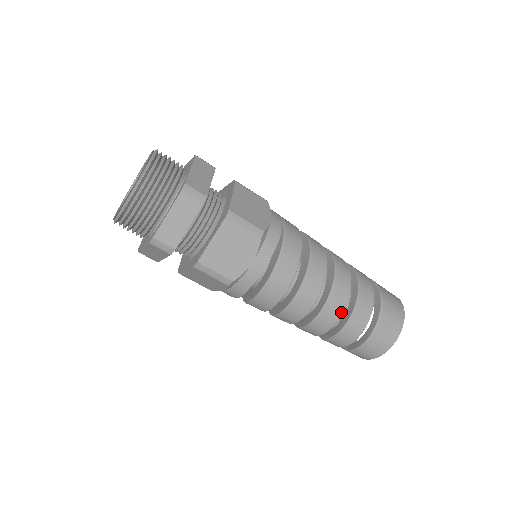
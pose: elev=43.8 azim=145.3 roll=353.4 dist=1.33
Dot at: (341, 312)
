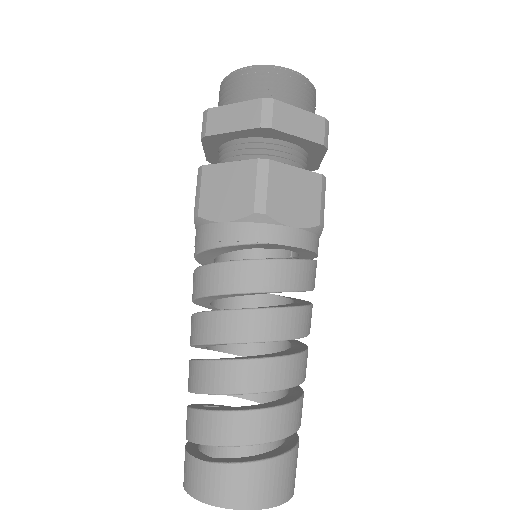
Dot at: (280, 387)
